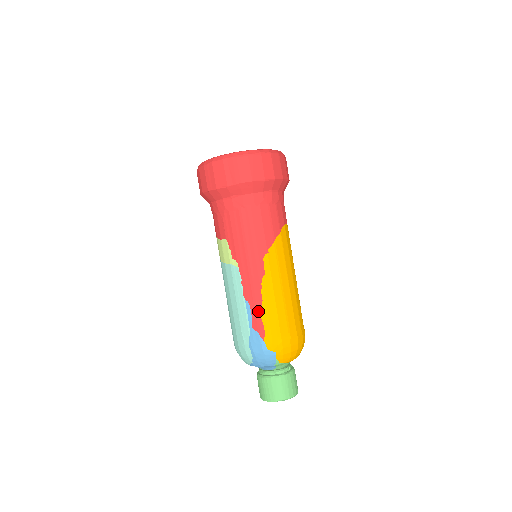
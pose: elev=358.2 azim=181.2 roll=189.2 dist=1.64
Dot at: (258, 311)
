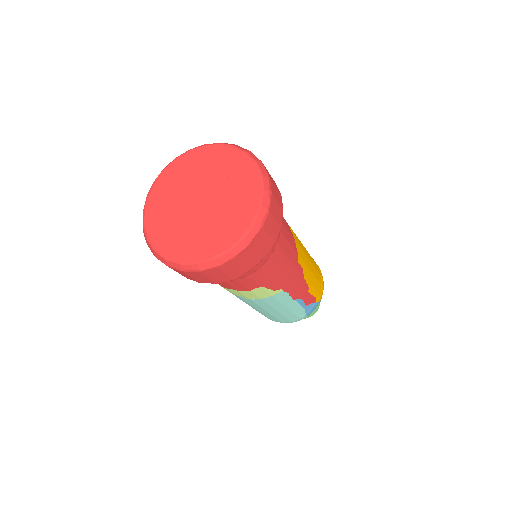
Dot at: (308, 294)
